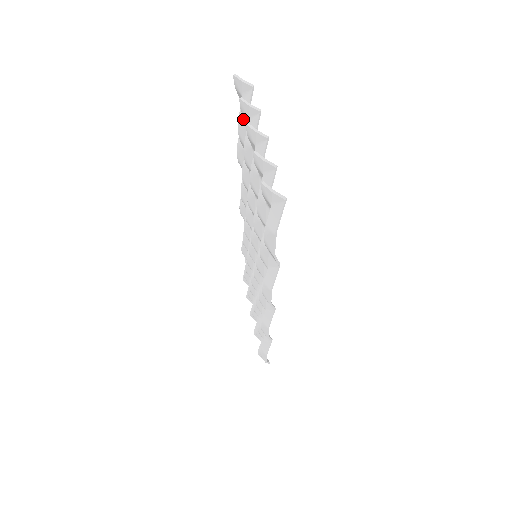
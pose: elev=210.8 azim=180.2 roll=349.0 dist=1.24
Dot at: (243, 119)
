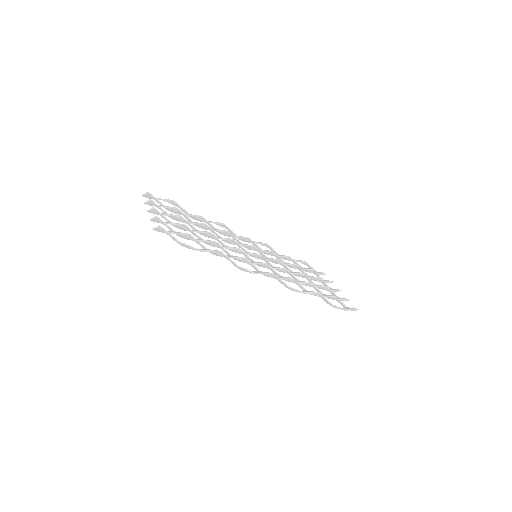
Dot at: occluded
